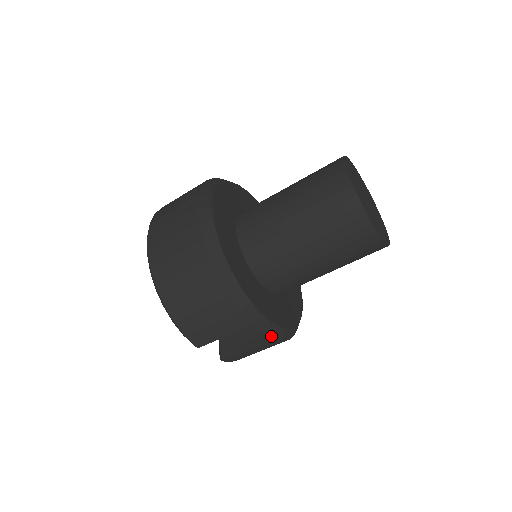
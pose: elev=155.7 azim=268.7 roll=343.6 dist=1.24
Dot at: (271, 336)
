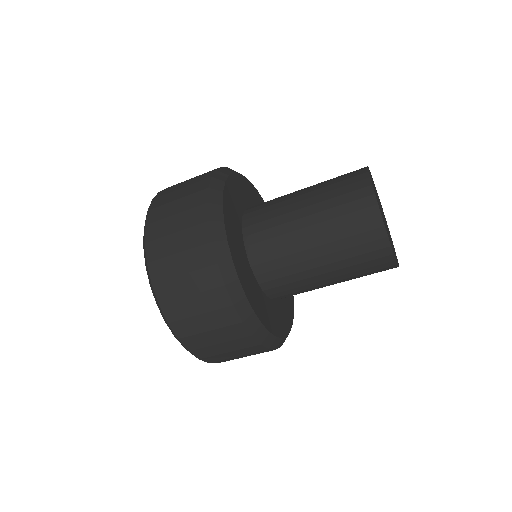
Dot at: (284, 341)
